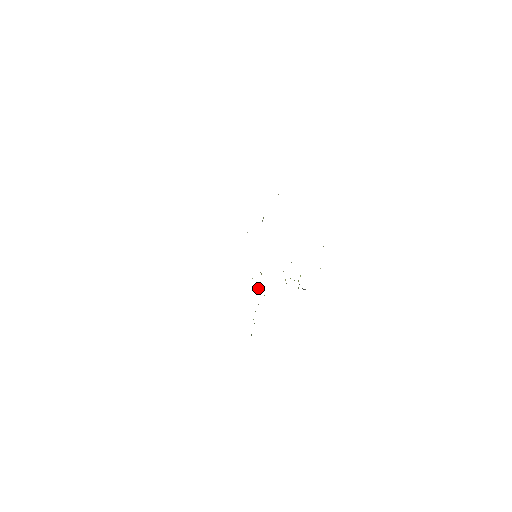
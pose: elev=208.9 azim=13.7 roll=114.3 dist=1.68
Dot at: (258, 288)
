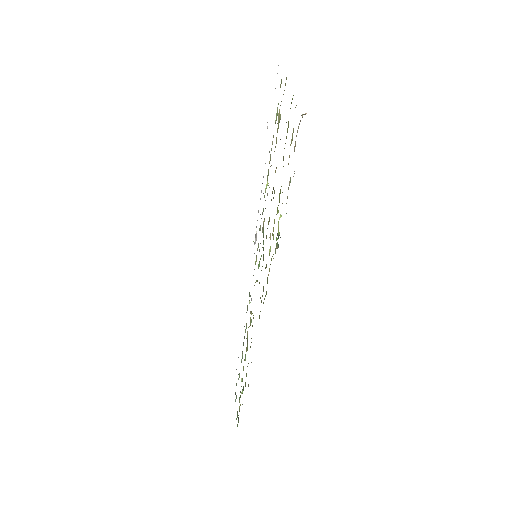
Dot at: (251, 312)
